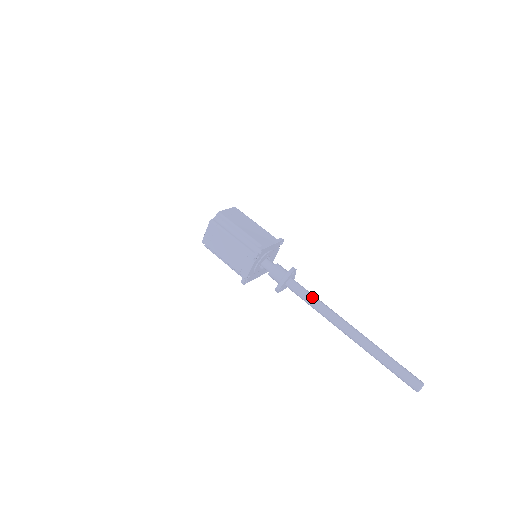
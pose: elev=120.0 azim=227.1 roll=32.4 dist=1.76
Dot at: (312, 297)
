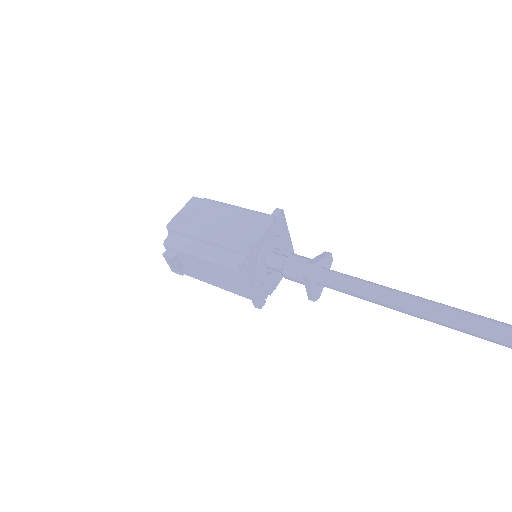
Dot at: (372, 282)
